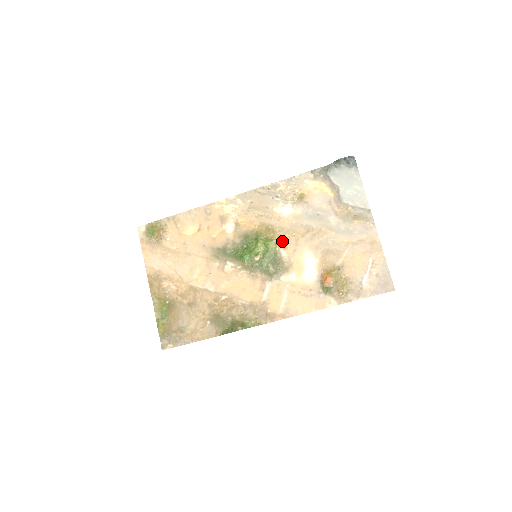
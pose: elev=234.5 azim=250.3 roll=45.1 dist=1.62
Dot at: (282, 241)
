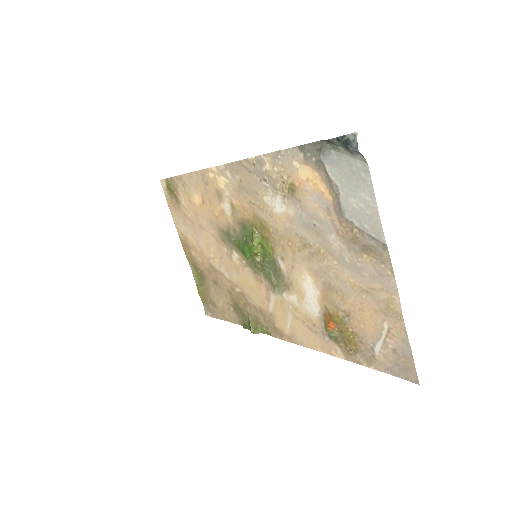
Dot at: (278, 248)
